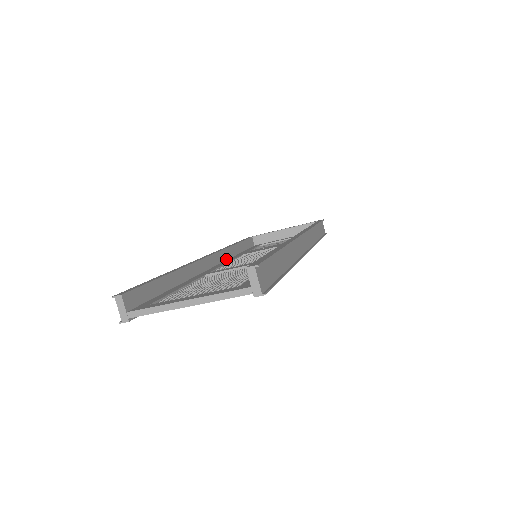
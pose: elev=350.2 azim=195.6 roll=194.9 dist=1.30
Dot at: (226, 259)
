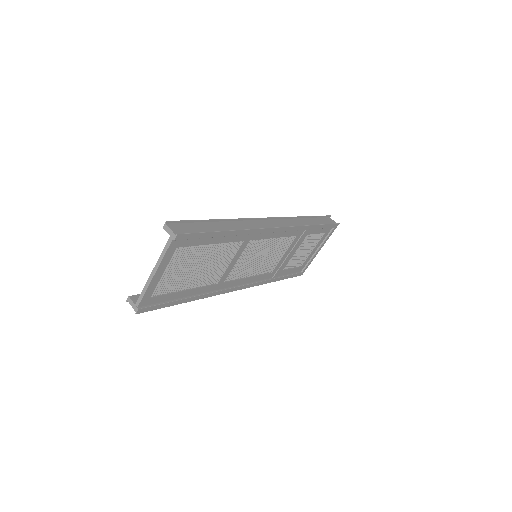
Dot at: occluded
